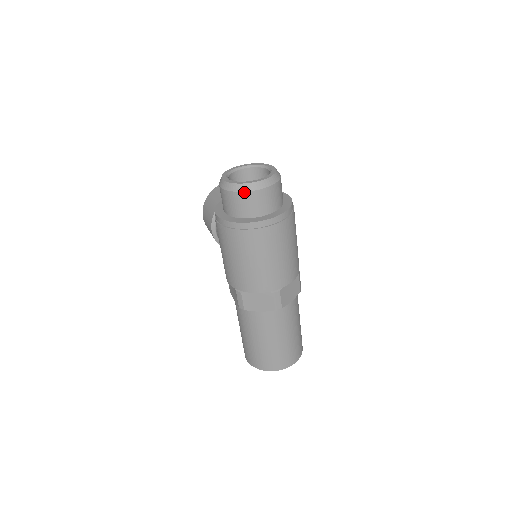
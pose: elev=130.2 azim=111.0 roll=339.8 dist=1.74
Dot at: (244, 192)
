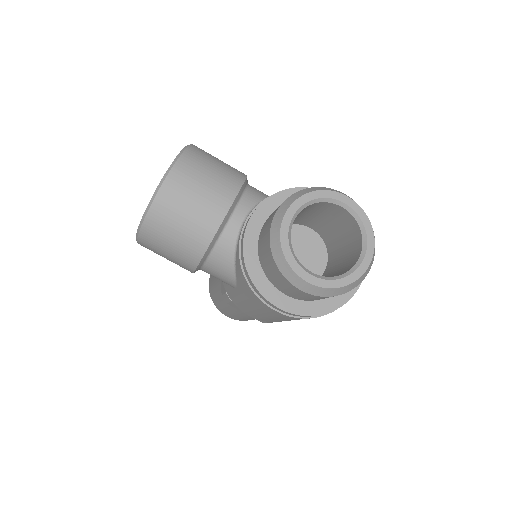
Dot at: occluded
